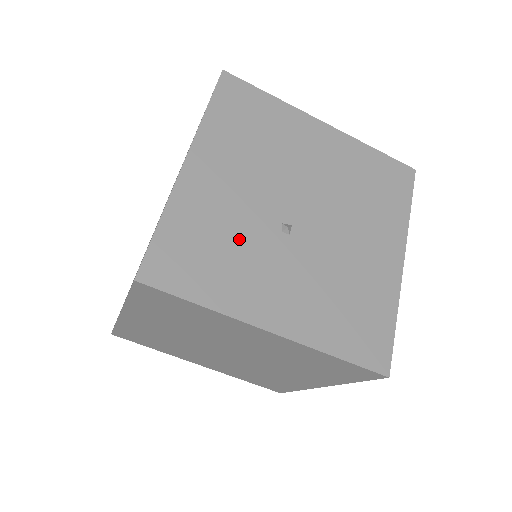
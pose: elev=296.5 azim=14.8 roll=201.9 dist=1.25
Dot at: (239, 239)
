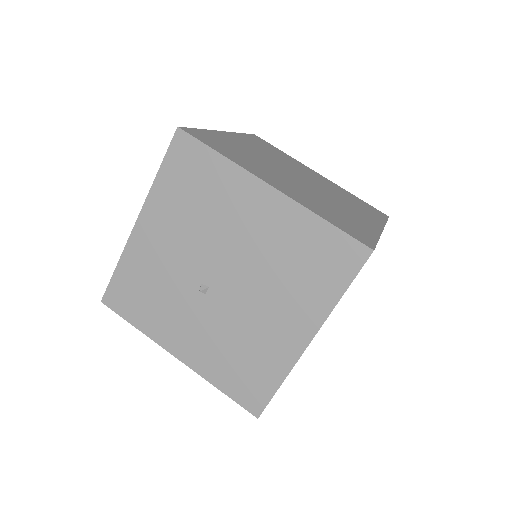
Dot at: (166, 289)
